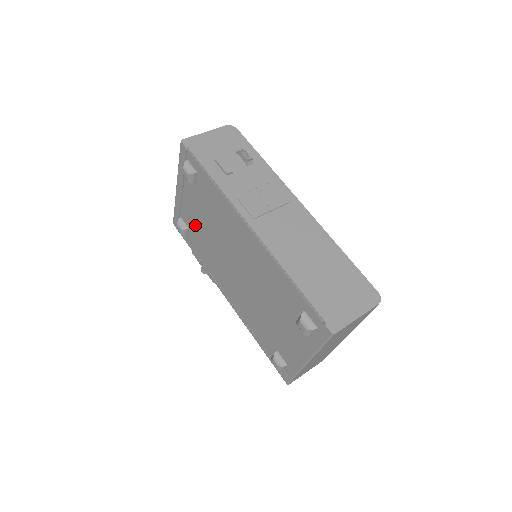
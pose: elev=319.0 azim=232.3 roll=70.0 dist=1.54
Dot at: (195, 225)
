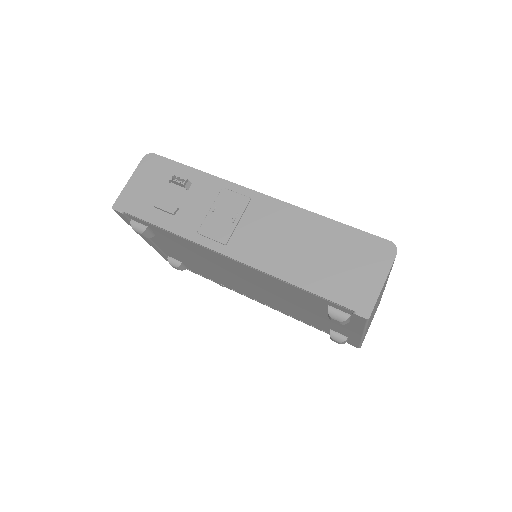
Dot at: (184, 260)
